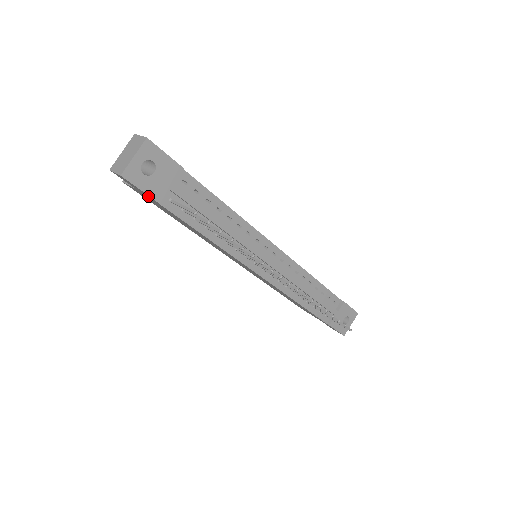
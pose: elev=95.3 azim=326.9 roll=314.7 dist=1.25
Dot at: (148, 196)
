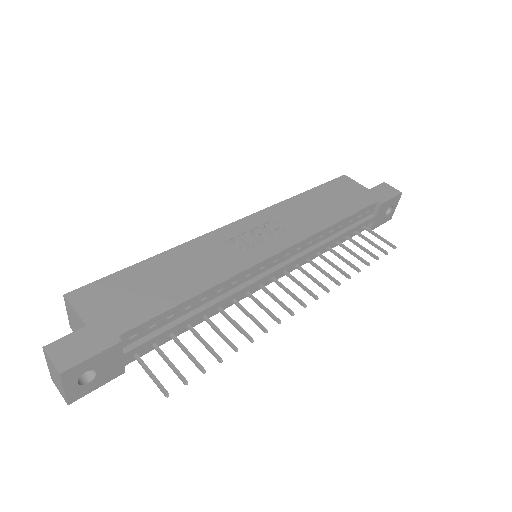
Dot at: occluded
